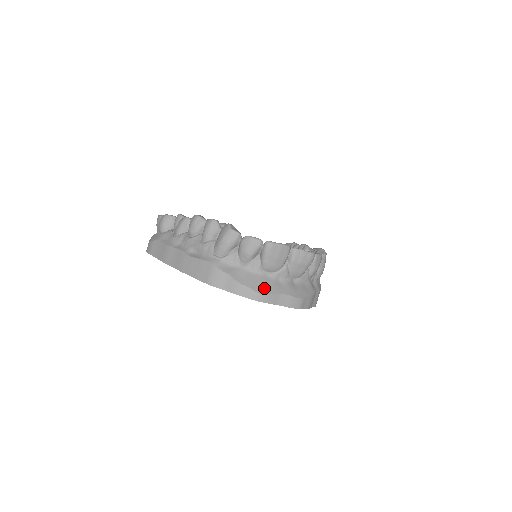
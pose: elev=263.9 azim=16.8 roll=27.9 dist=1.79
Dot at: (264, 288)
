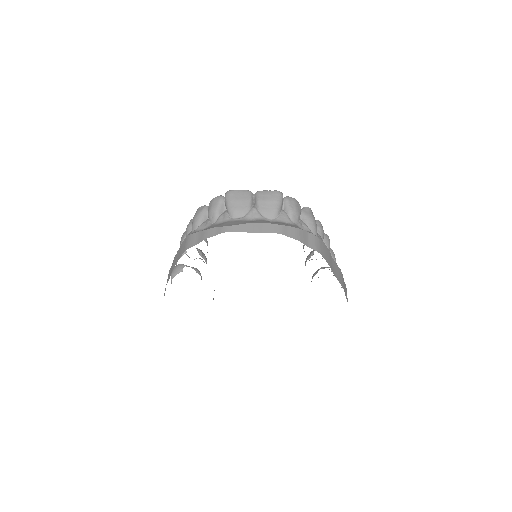
Dot at: (232, 224)
